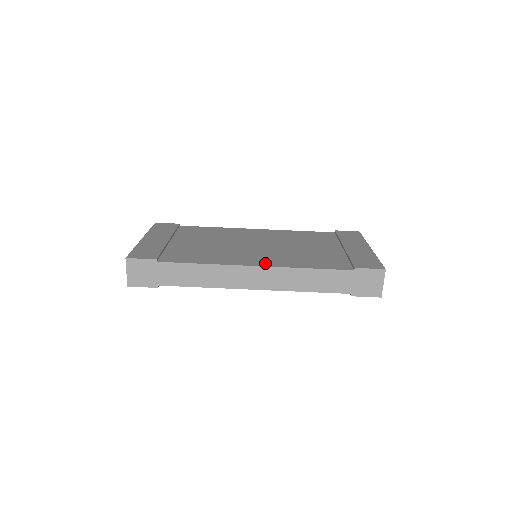
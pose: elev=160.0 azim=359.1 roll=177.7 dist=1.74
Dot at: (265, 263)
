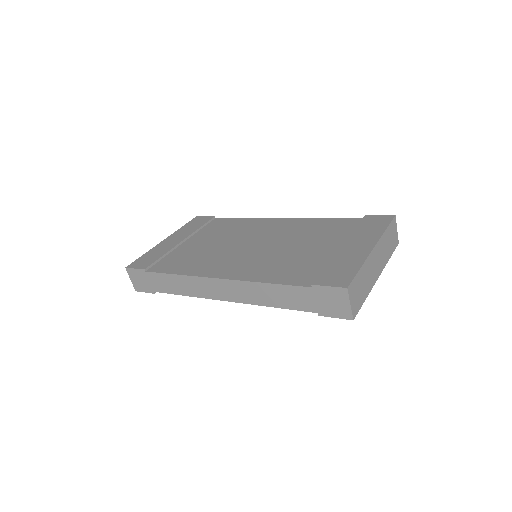
Dot at: (230, 274)
